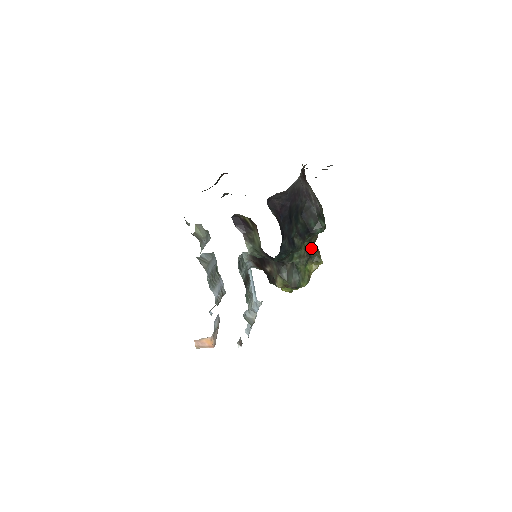
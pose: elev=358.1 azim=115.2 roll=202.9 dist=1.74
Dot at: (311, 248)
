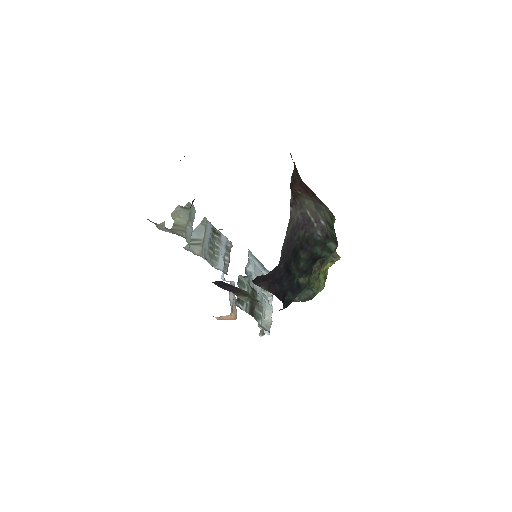
Dot at: occluded
